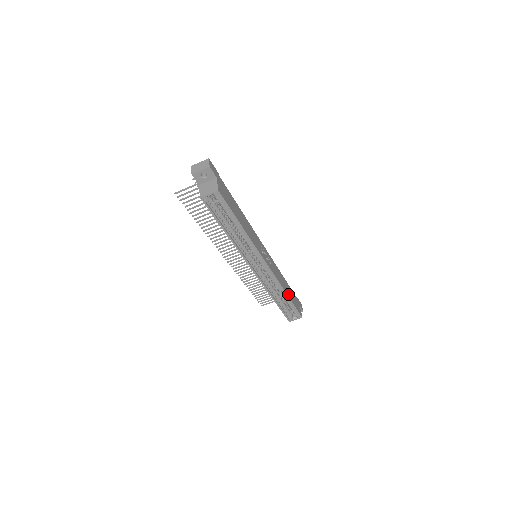
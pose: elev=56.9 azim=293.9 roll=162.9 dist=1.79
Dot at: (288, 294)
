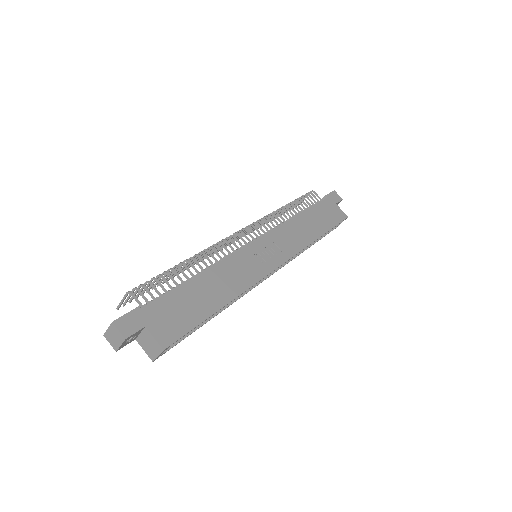
Dot at: (318, 232)
